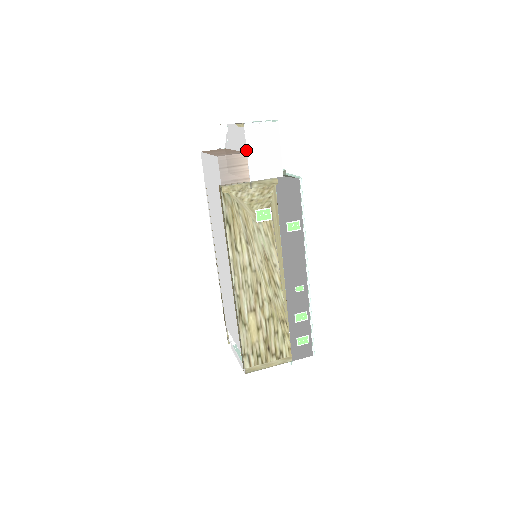
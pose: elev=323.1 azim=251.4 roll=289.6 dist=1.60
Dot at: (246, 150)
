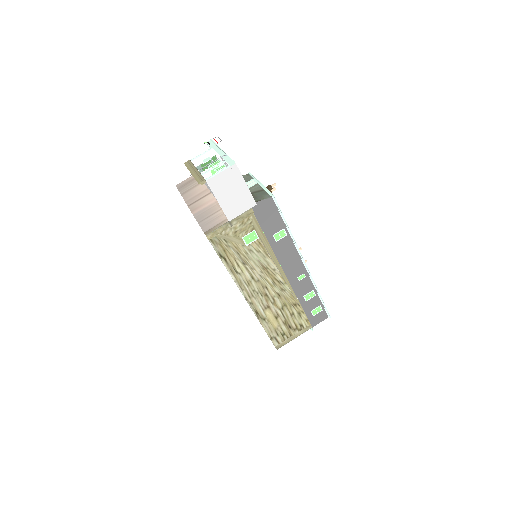
Dot at: (216, 199)
